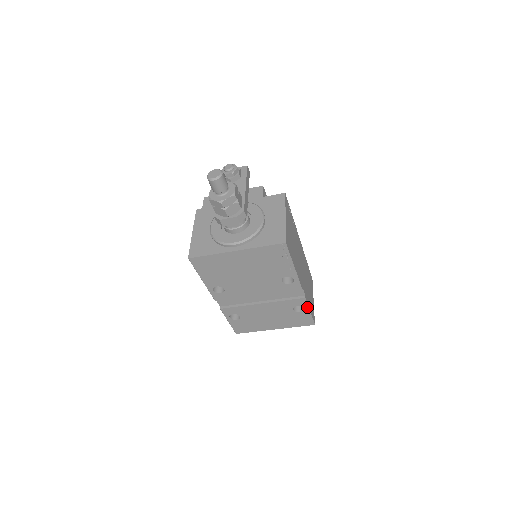
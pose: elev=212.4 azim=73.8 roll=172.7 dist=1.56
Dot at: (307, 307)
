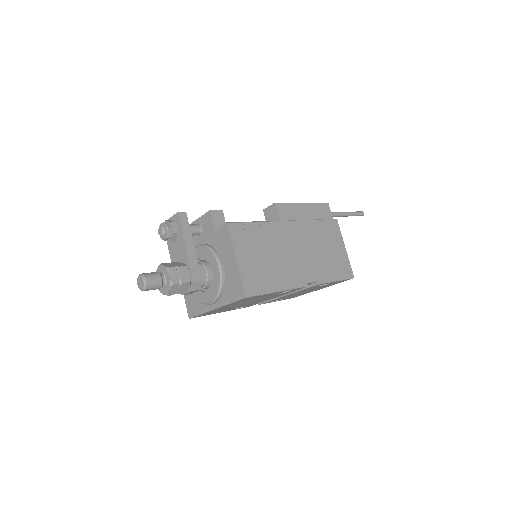
Dot at: (329, 282)
